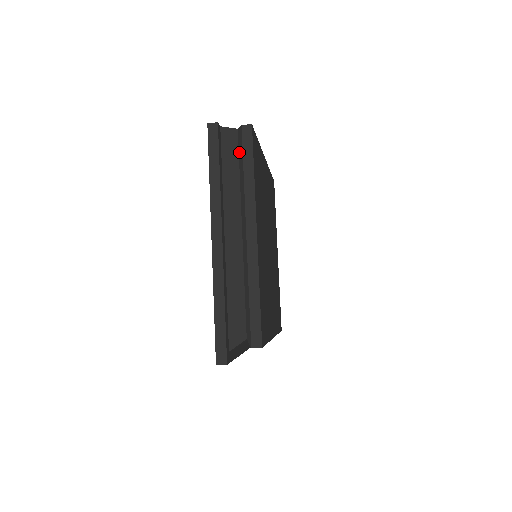
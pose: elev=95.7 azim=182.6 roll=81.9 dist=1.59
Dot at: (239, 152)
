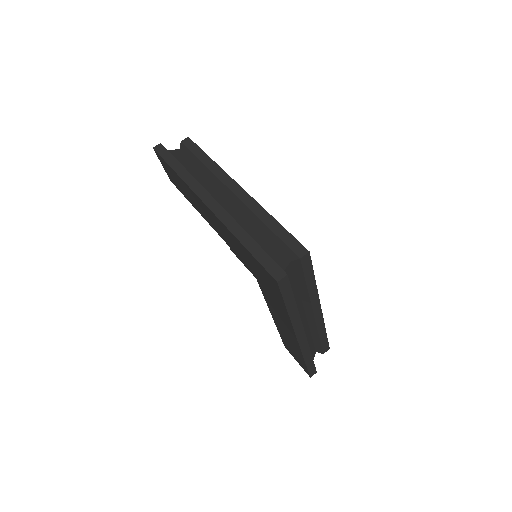
Dot at: (190, 159)
